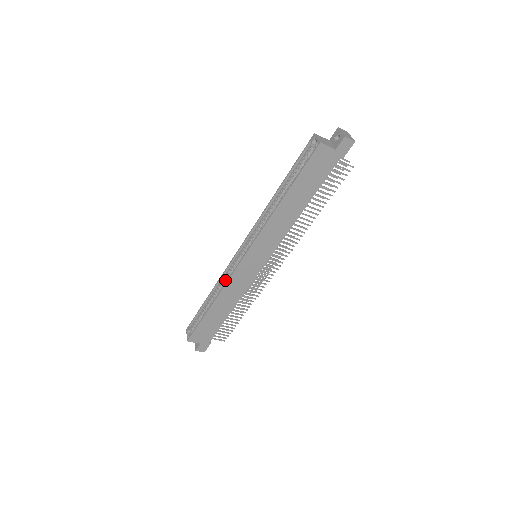
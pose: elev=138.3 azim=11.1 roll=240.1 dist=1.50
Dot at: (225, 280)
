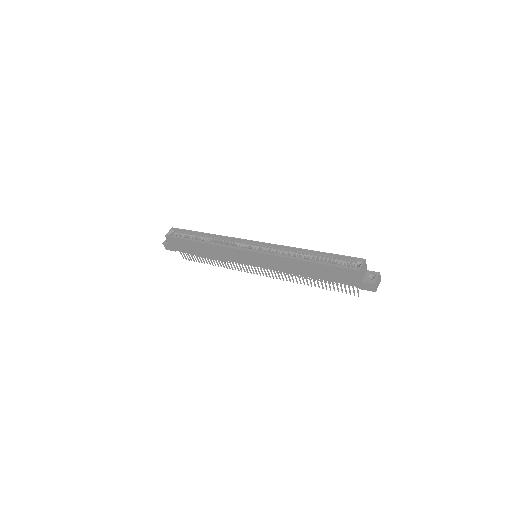
Dot at: (225, 242)
